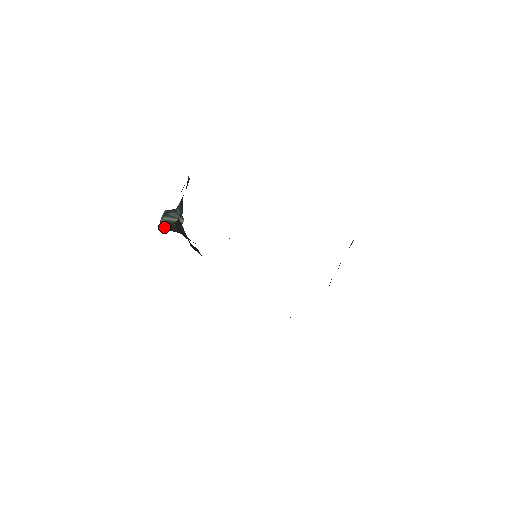
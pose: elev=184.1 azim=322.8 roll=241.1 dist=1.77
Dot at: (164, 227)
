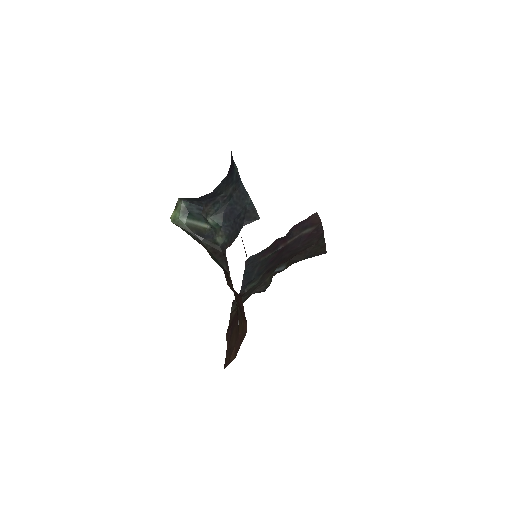
Dot at: (178, 226)
